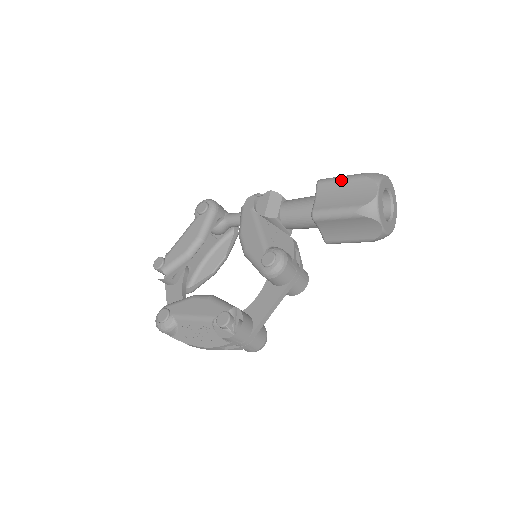
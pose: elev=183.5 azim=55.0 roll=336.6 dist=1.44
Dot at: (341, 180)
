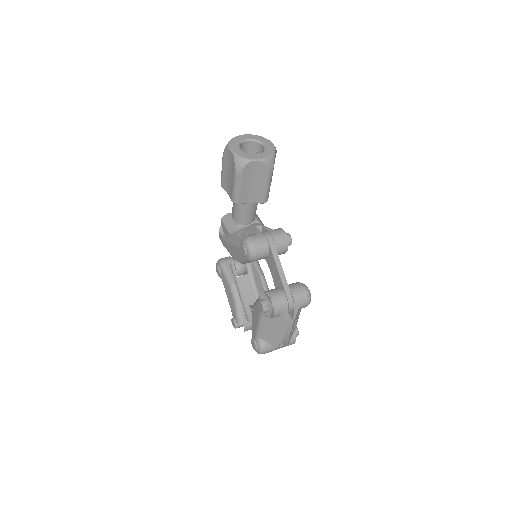
Dot at: (222, 170)
